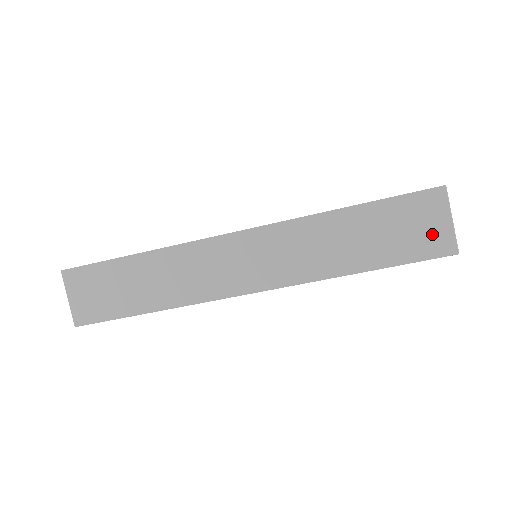
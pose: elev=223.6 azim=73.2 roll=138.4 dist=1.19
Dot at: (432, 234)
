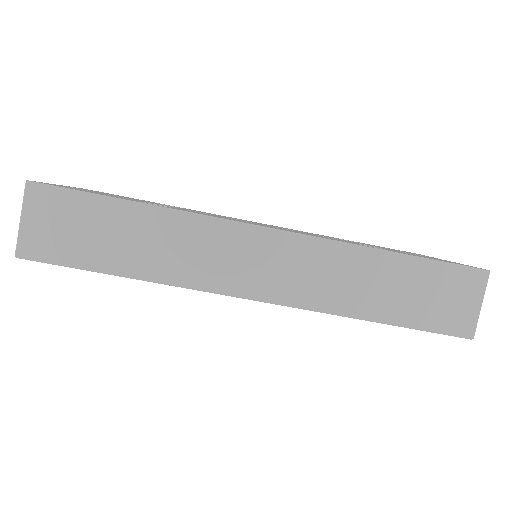
Dot at: (459, 312)
